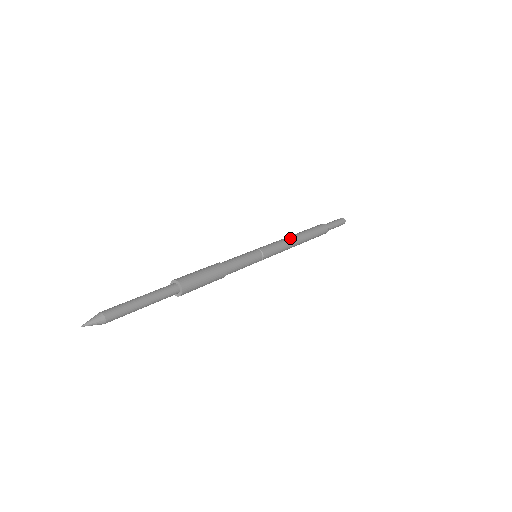
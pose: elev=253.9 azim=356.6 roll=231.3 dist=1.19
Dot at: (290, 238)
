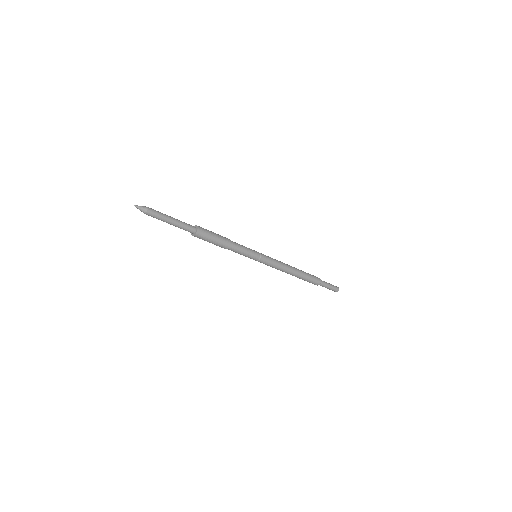
Dot at: (286, 264)
